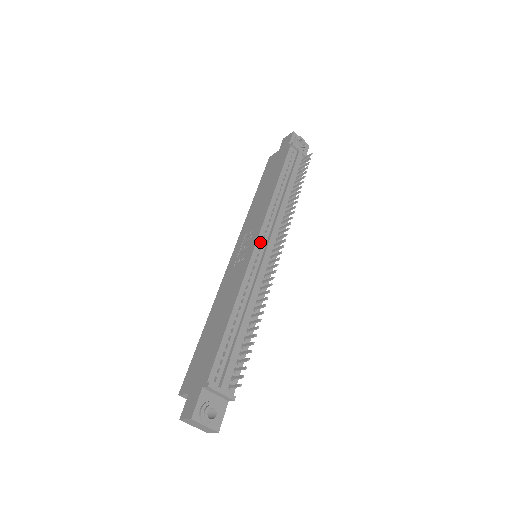
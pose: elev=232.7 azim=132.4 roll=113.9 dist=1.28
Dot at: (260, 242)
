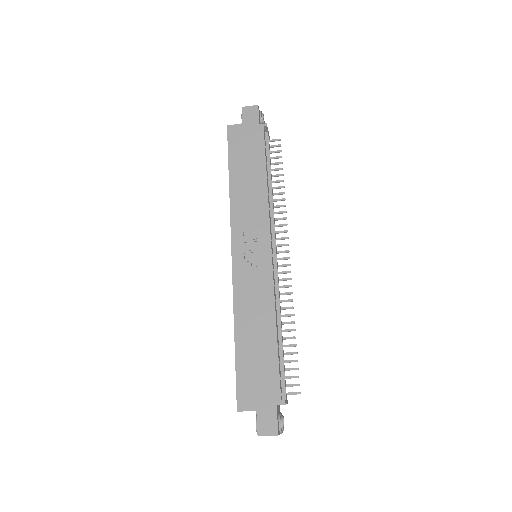
Dot at: occluded
